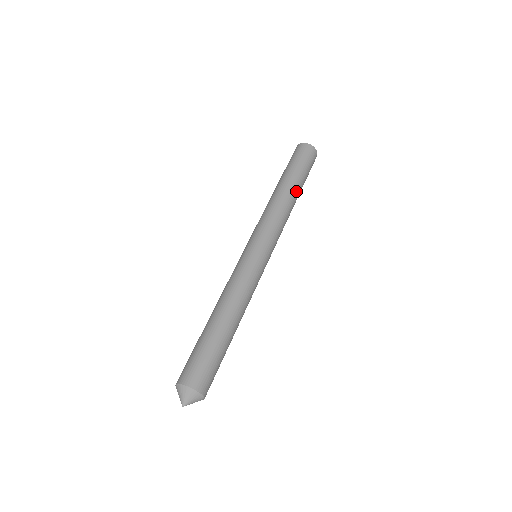
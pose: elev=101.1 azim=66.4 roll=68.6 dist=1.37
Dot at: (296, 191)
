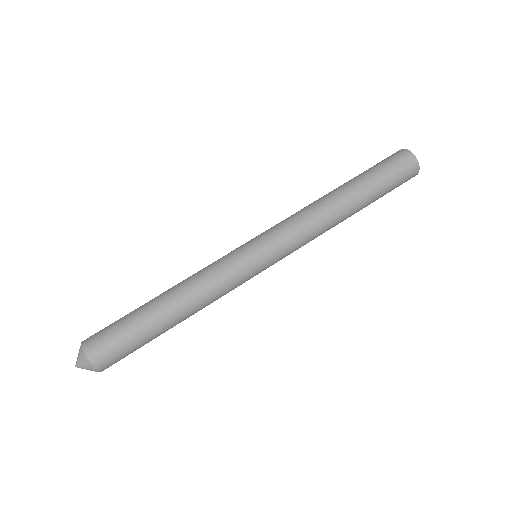
Dot at: (354, 206)
